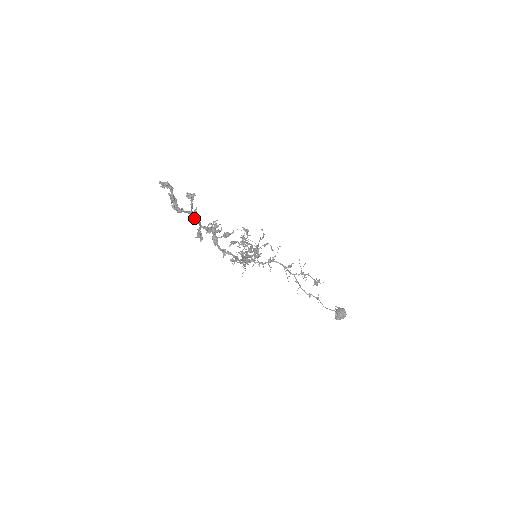
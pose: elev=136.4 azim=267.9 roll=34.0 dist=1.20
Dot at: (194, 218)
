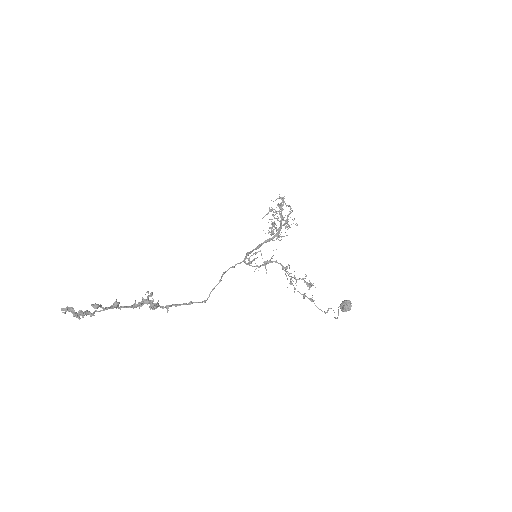
Dot at: (115, 307)
